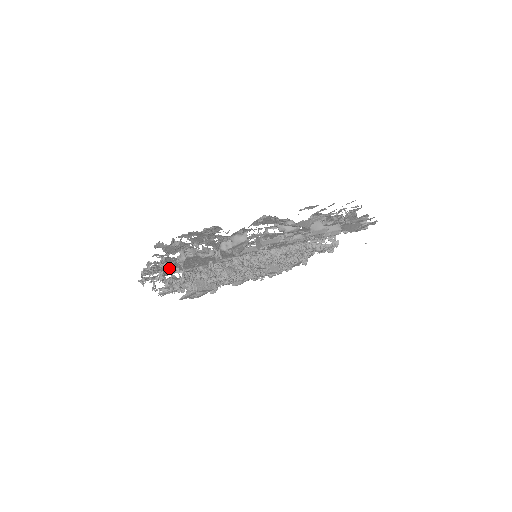
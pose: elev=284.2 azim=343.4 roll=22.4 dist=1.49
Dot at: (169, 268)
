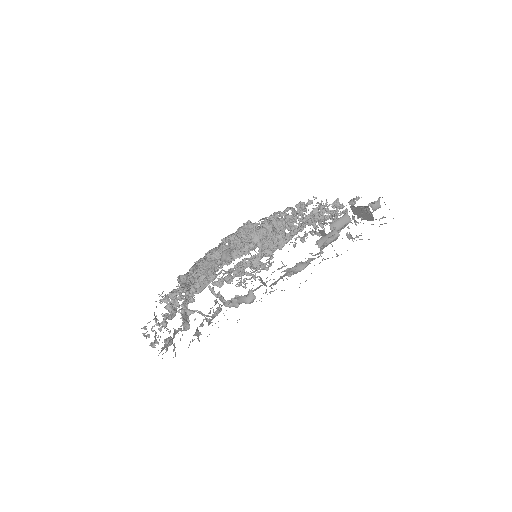
Dot at: occluded
